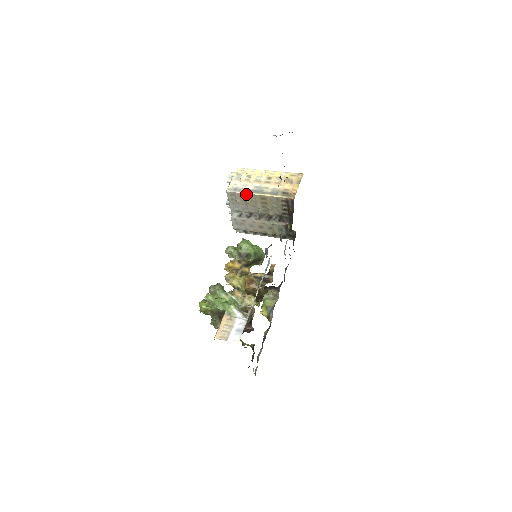
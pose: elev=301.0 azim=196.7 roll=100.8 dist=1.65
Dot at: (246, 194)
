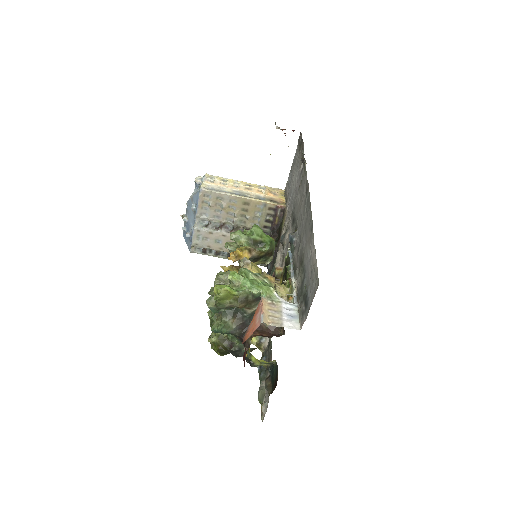
Dot at: (226, 195)
